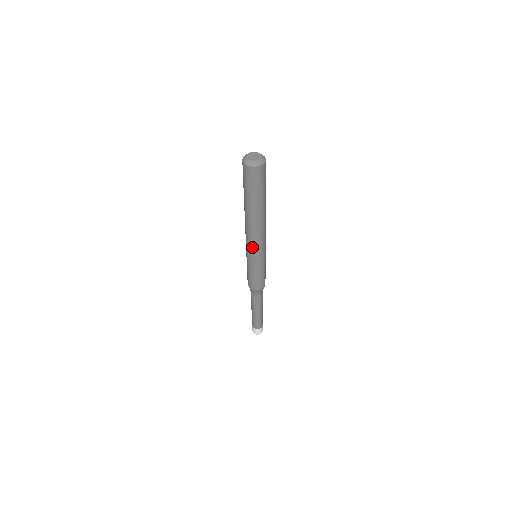
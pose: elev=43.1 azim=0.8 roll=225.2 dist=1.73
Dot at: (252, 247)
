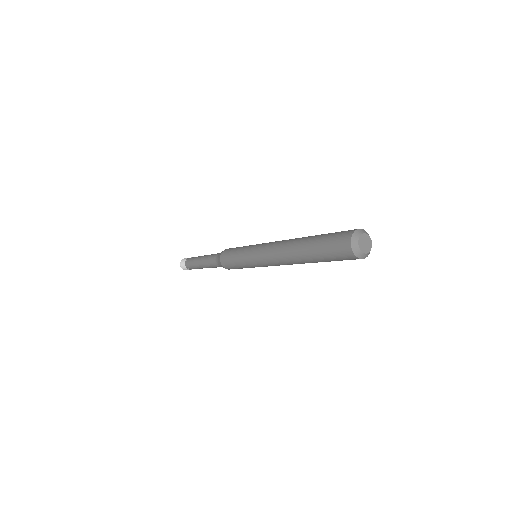
Dot at: (263, 259)
